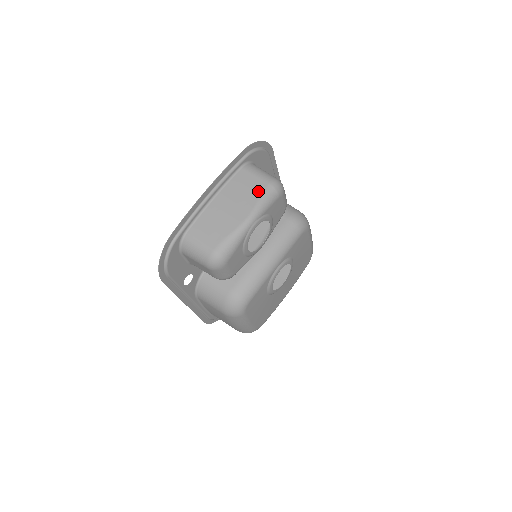
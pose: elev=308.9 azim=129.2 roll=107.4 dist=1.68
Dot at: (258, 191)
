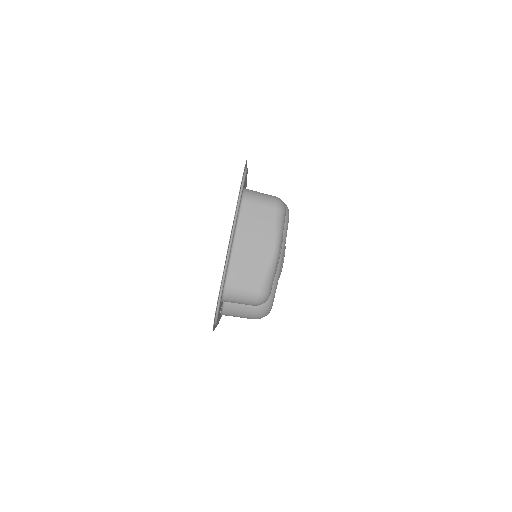
Dot at: (270, 220)
